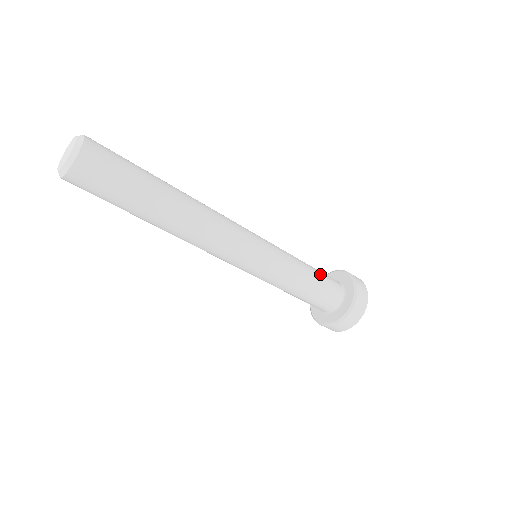
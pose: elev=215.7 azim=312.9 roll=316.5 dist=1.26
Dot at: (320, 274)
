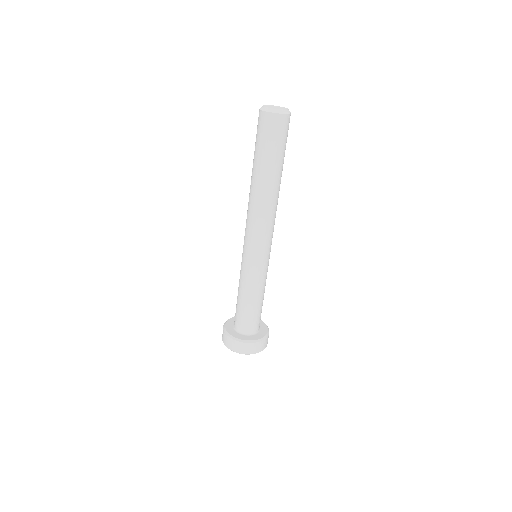
Dot at: occluded
